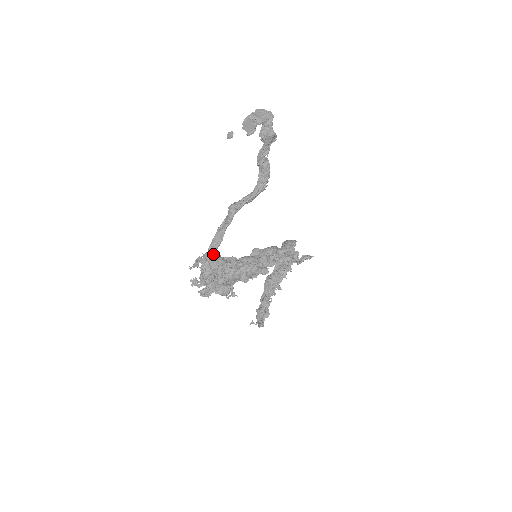
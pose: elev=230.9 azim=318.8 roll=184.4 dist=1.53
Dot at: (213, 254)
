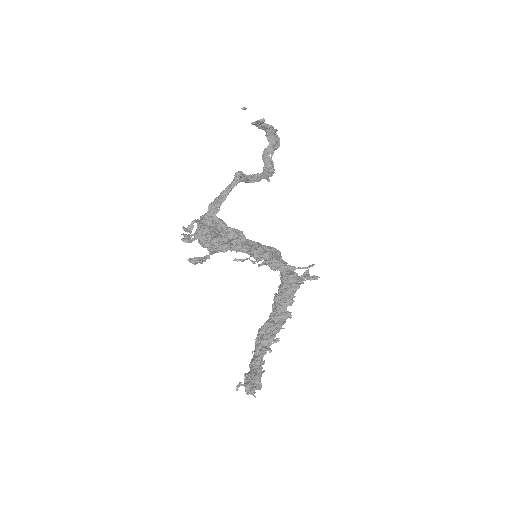
Dot at: (214, 210)
